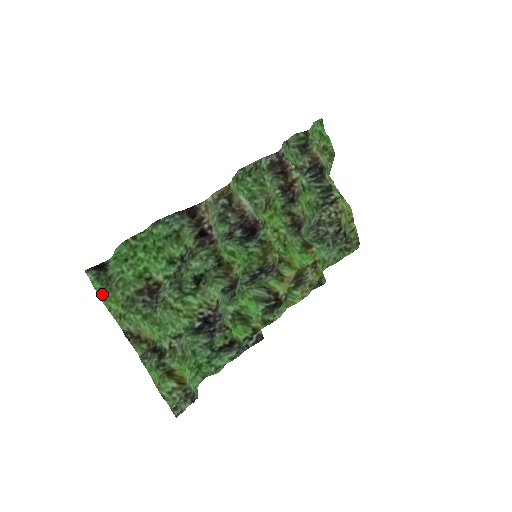
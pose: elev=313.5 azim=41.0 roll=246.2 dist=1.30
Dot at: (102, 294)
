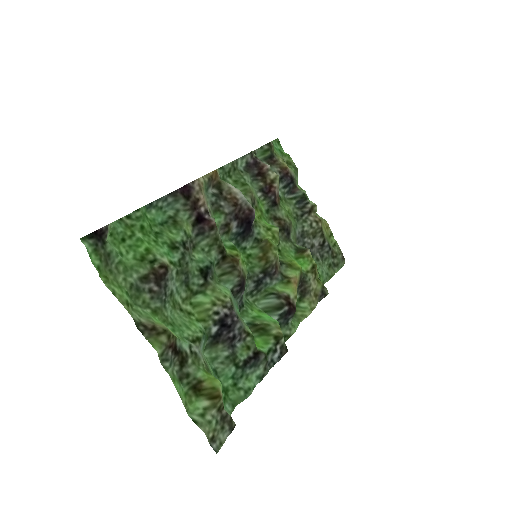
Dot at: (102, 275)
